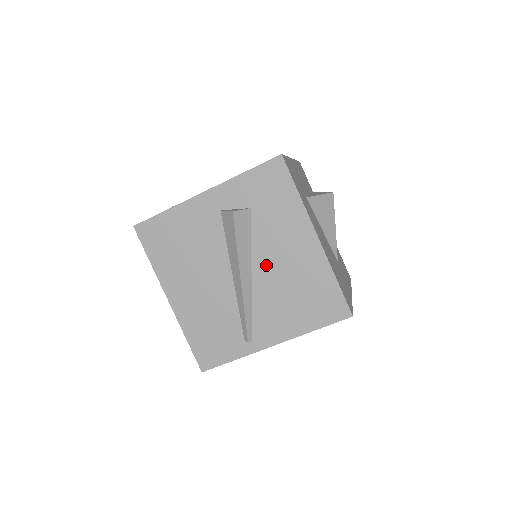
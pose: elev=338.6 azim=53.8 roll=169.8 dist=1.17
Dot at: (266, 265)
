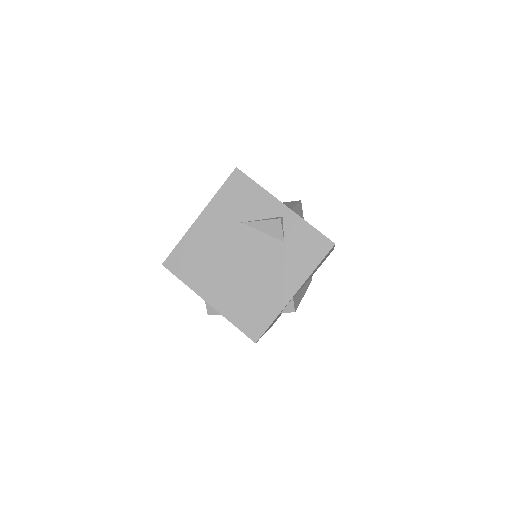
Dot at: occluded
